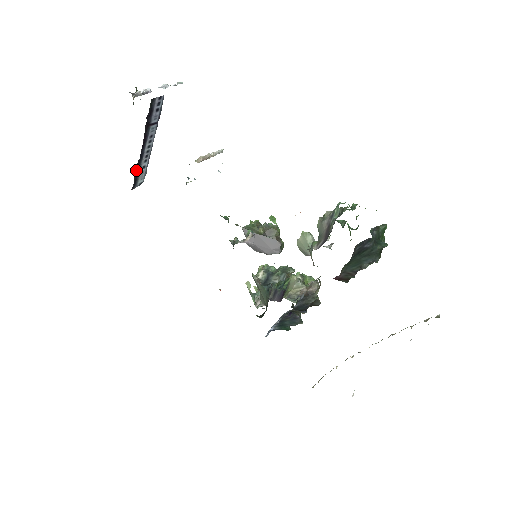
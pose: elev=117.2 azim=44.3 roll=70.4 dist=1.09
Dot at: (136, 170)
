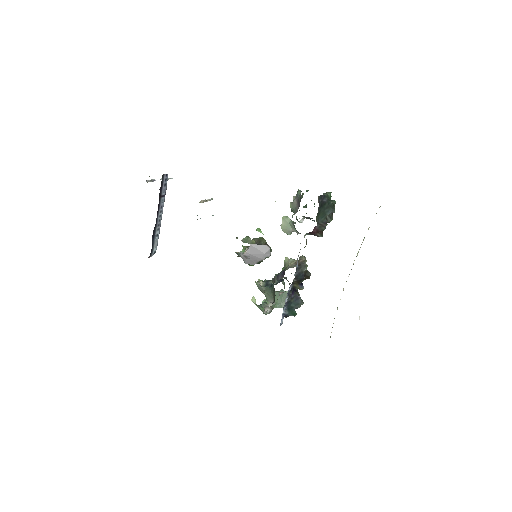
Dot at: (152, 237)
